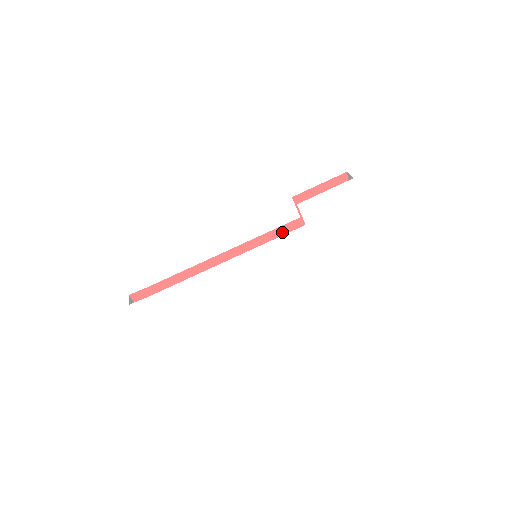
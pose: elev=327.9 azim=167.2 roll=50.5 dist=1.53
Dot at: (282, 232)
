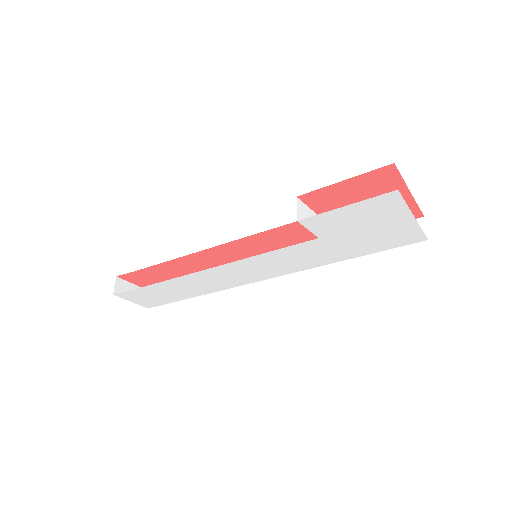
Dot at: (292, 228)
